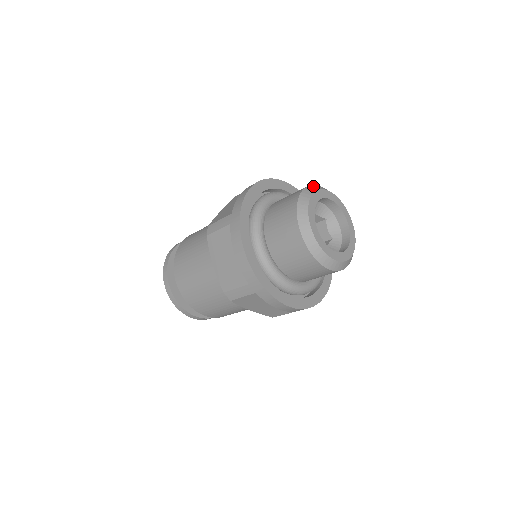
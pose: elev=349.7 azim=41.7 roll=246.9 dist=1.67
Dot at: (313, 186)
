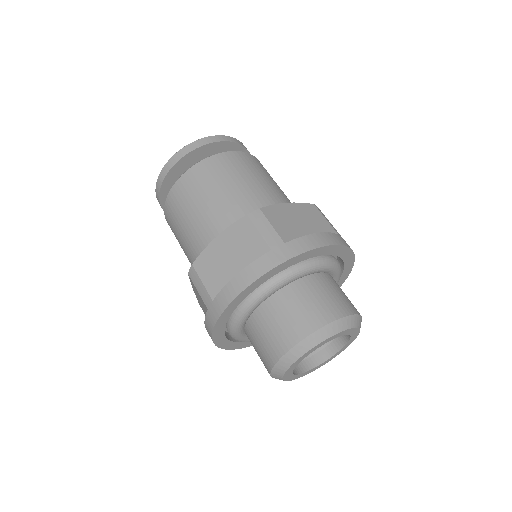
Dot at: (318, 333)
